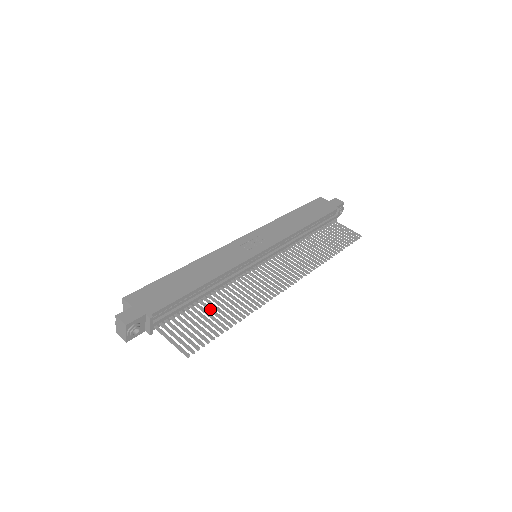
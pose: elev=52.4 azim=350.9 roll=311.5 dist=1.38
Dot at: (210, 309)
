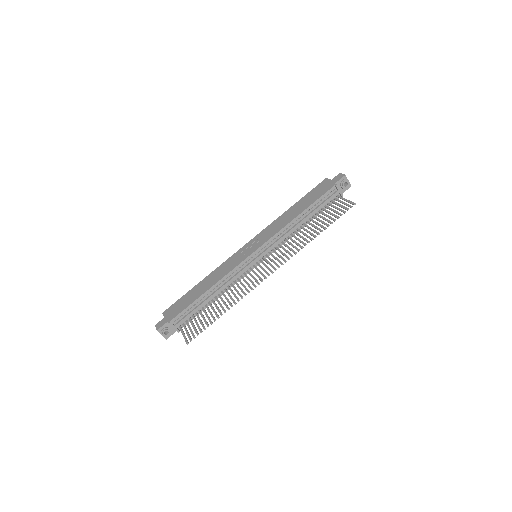
Dot at: (212, 308)
